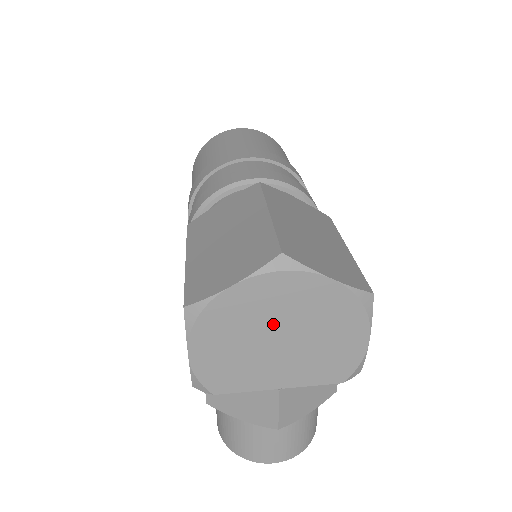
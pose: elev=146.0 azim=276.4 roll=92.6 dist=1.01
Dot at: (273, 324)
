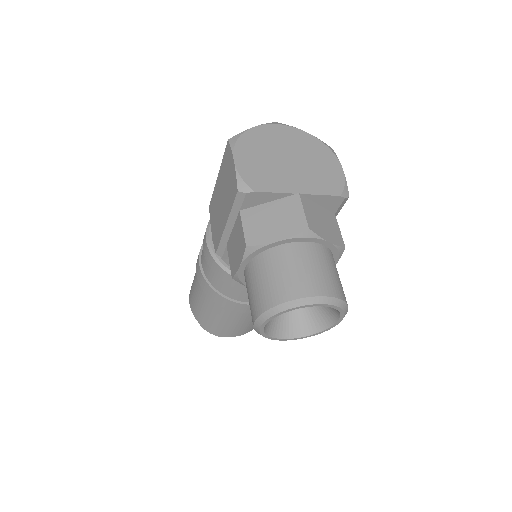
Dot at: (282, 150)
